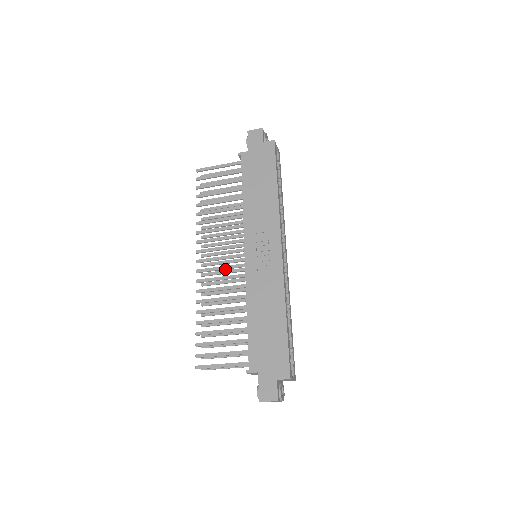
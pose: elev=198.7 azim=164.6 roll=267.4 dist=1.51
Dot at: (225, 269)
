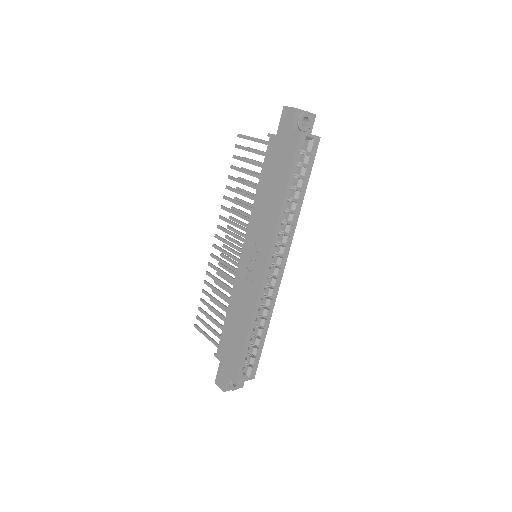
Dot at: (230, 256)
